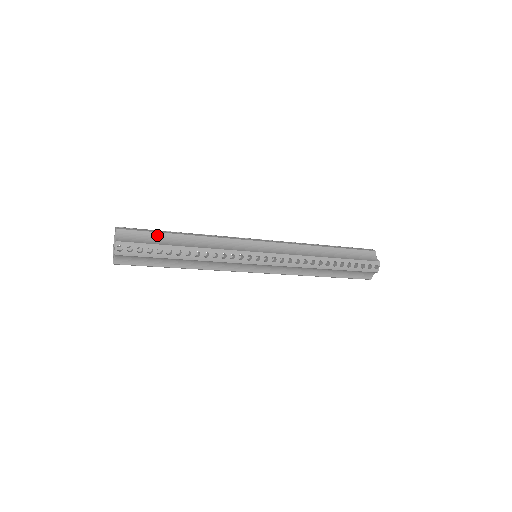
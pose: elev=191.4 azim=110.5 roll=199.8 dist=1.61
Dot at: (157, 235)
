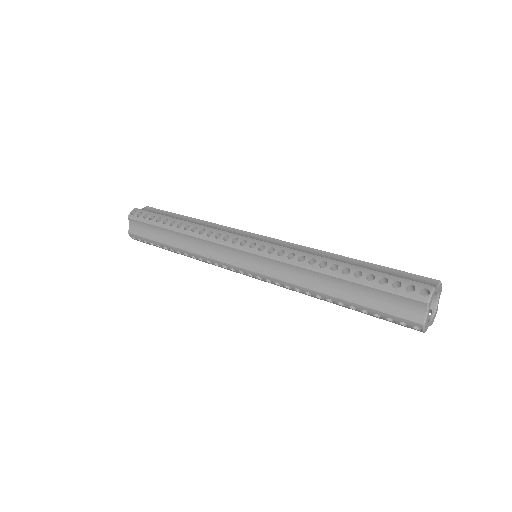
Dot at: (155, 228)
